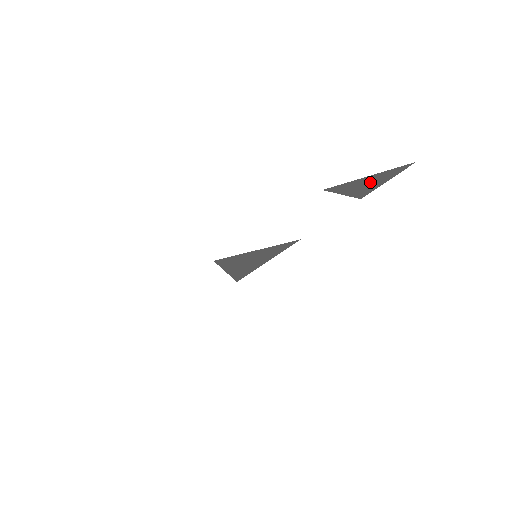
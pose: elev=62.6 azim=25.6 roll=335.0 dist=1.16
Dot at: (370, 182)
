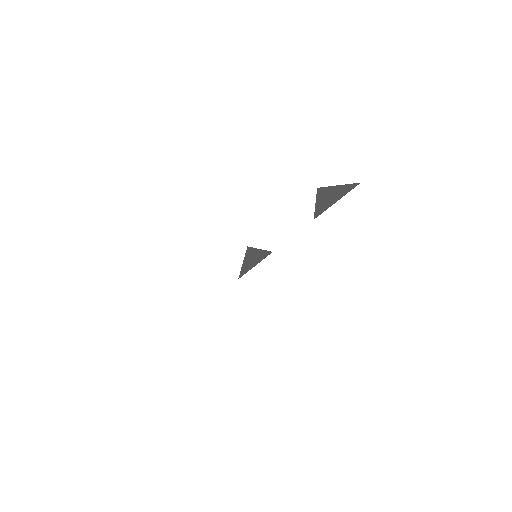
Dot at: (331, 197)
